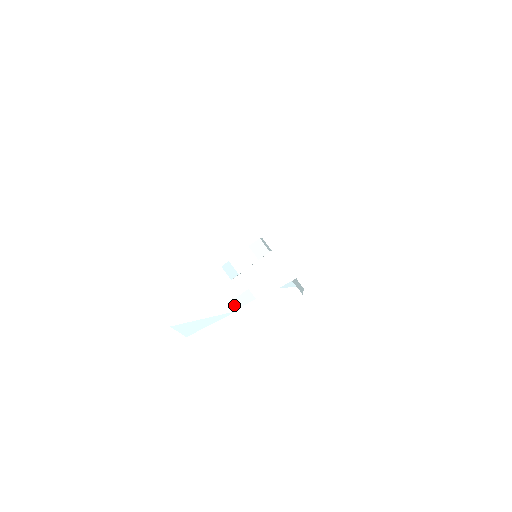
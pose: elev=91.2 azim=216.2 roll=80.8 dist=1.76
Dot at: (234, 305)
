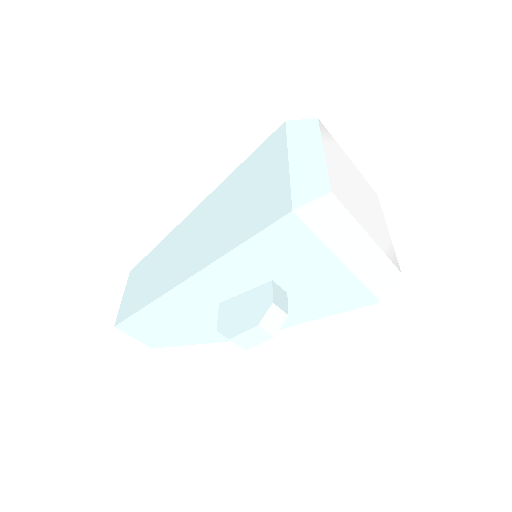
Dot at: occluded
